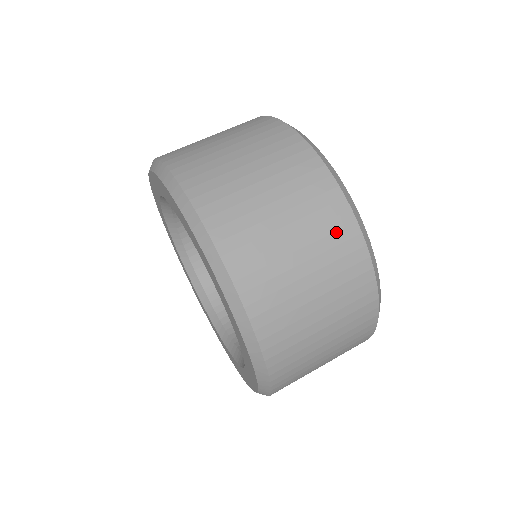
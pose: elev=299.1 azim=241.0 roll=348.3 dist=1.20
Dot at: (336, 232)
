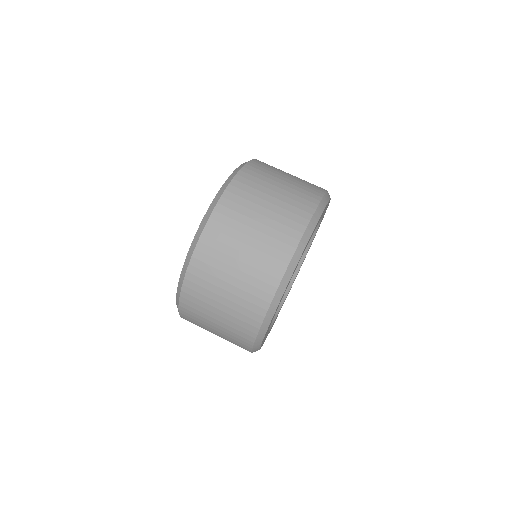
Dot at: (269, 265)
